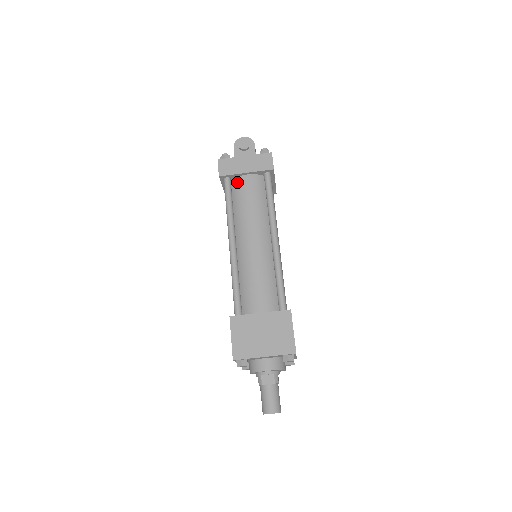
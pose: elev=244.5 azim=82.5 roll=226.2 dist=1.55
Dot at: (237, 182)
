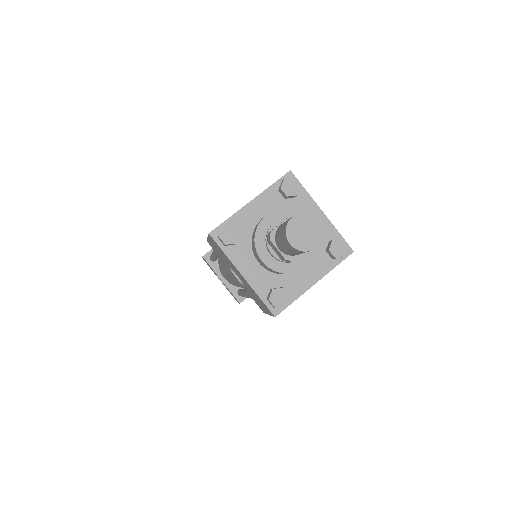
Dot at: occluded
